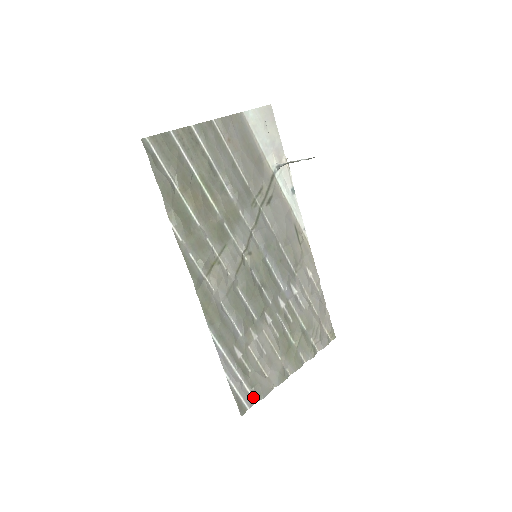
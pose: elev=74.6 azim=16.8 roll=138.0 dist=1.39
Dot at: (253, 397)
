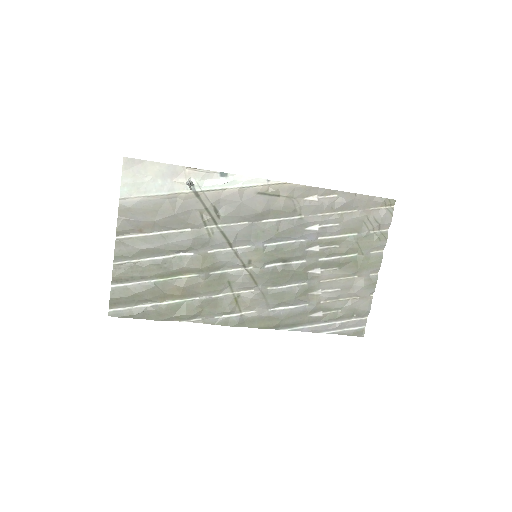
Dot at: (361, 318)
